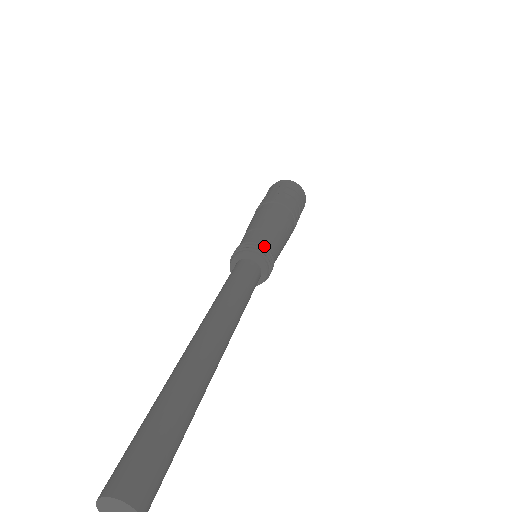
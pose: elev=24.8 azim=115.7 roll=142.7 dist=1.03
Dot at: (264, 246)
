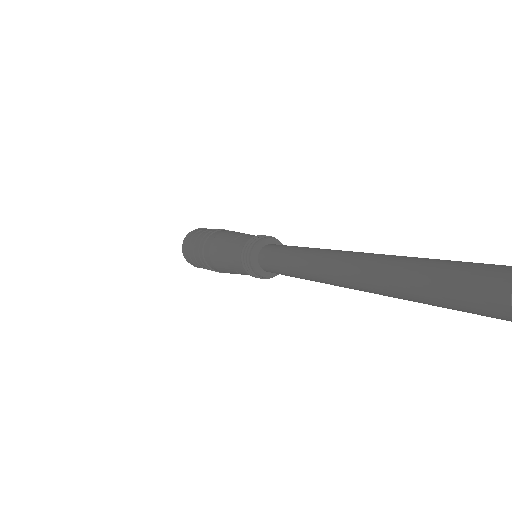
Dot at: occluded
